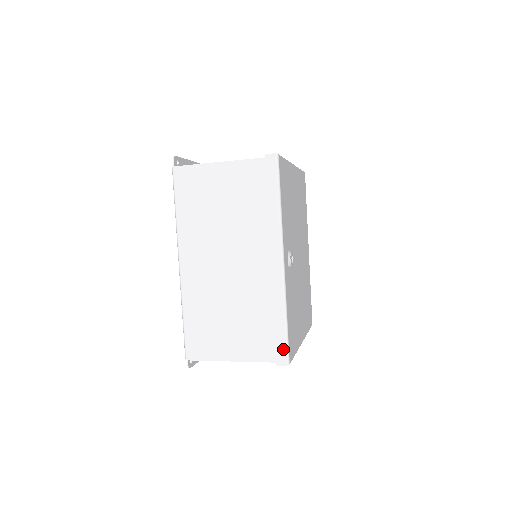
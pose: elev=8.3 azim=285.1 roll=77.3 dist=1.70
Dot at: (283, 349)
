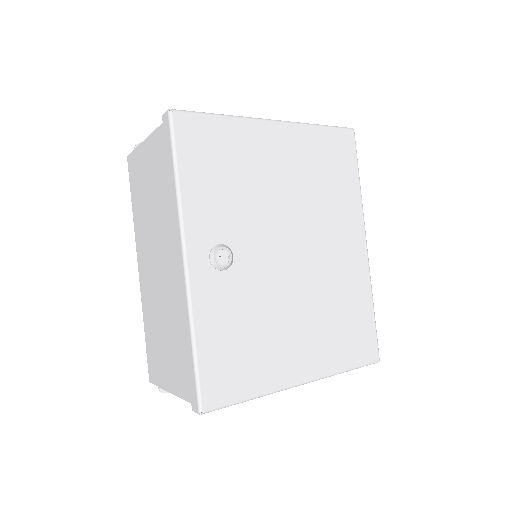
Dot at: (194, 388)
